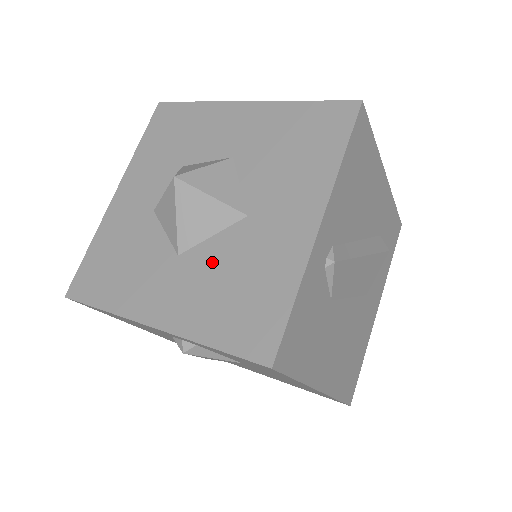
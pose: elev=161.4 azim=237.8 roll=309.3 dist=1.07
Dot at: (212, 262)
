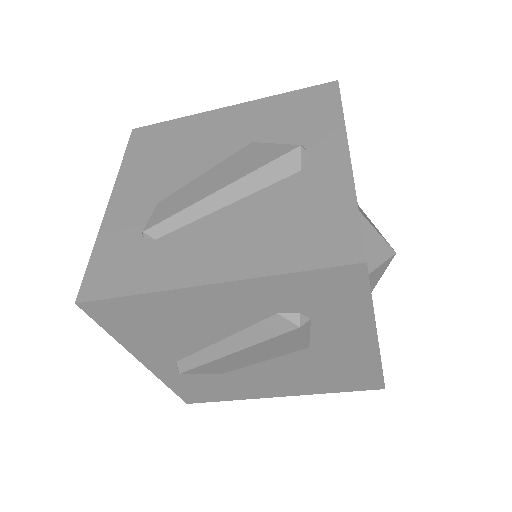
Dot at: occluded
